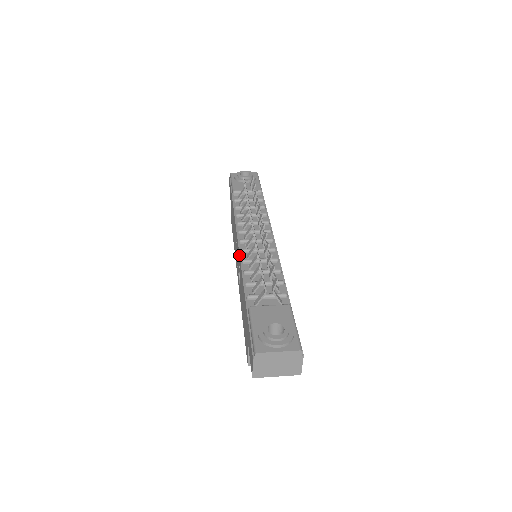
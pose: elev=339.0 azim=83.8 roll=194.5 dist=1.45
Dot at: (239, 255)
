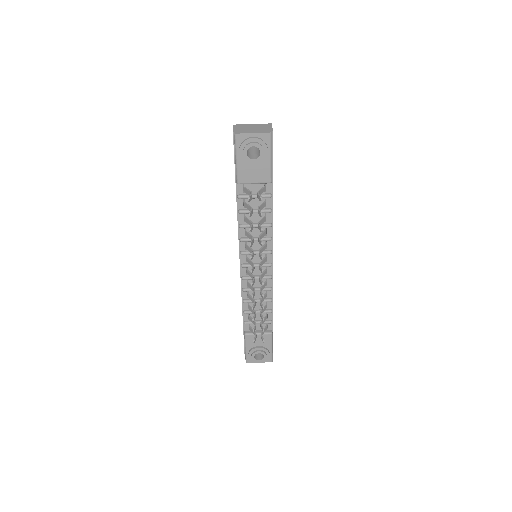
Dot at: occluded
